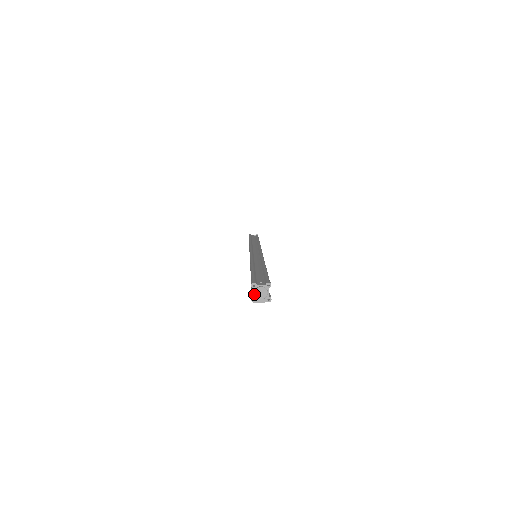
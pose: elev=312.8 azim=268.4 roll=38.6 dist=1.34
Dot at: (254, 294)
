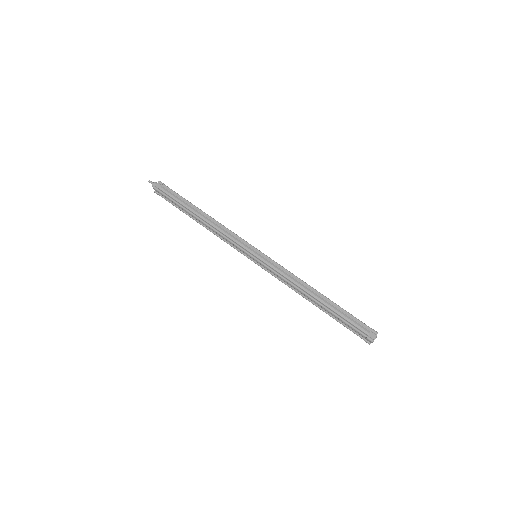
Dot at: (371, 342)
